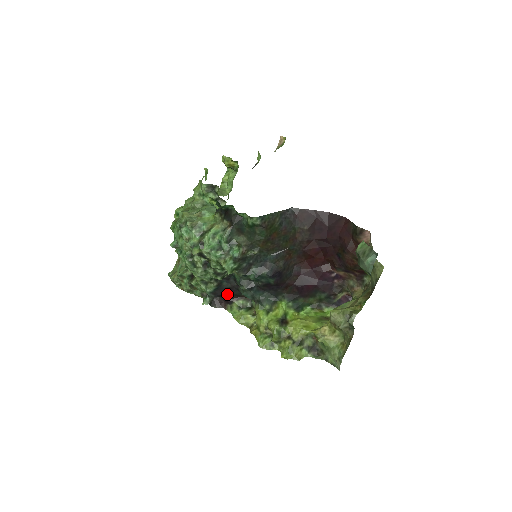
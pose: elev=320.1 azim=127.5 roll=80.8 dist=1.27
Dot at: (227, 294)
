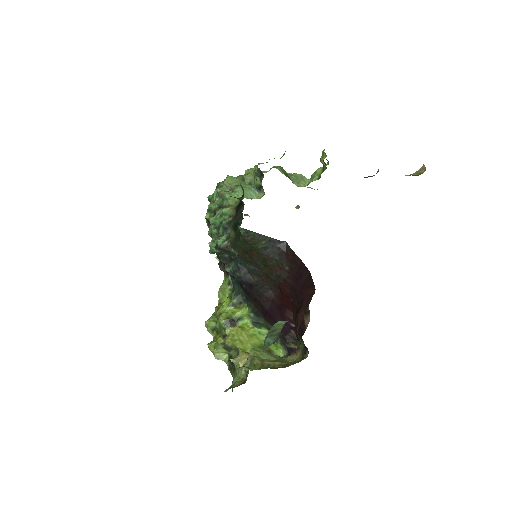
Dot at: occluded
